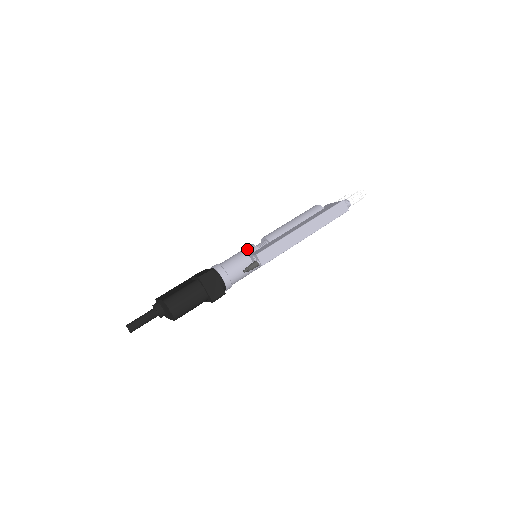
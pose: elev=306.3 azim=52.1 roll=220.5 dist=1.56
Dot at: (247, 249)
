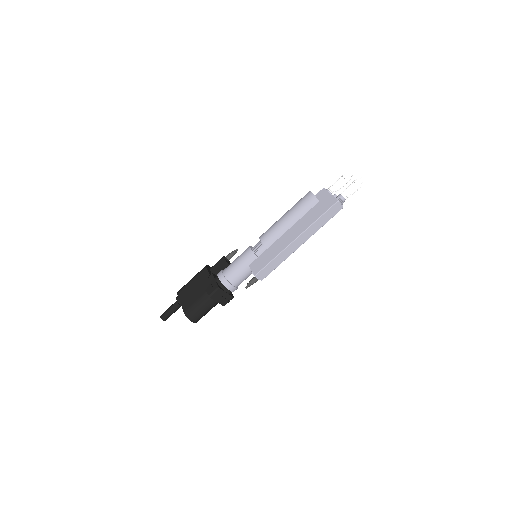
Dot at: (247, 257)
